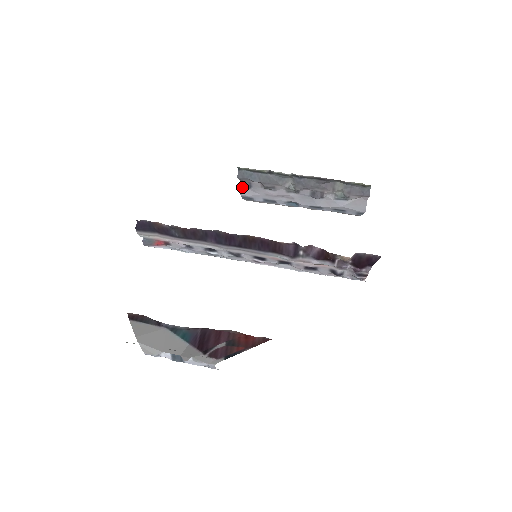
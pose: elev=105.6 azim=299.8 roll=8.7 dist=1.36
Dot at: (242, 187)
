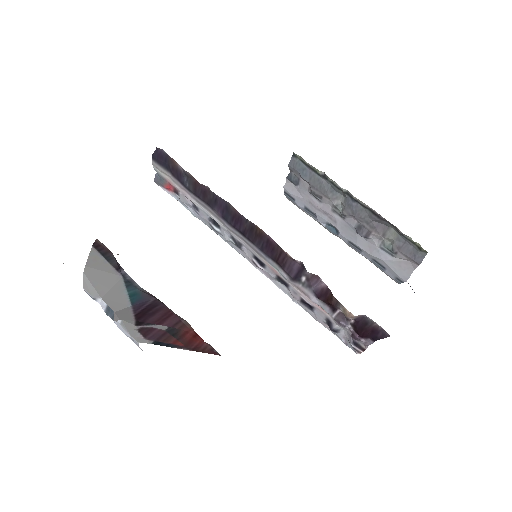
Dot at: (289, 180)
